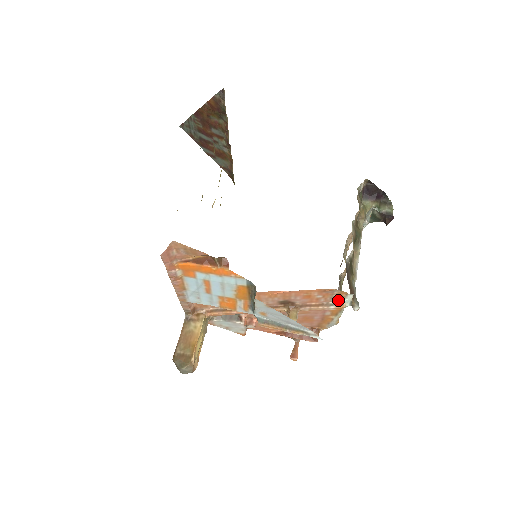
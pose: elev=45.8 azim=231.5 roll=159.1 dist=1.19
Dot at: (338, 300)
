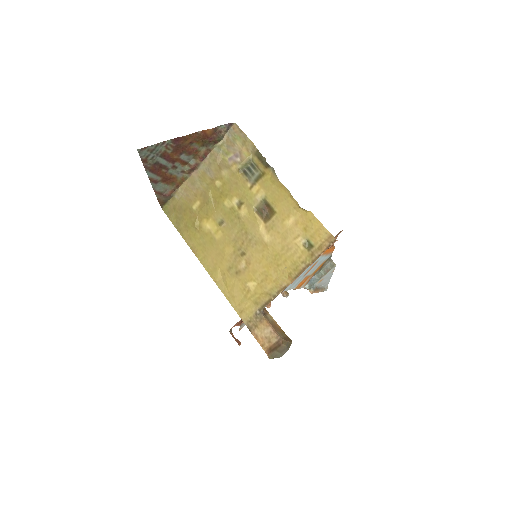
Dot at: occluded
